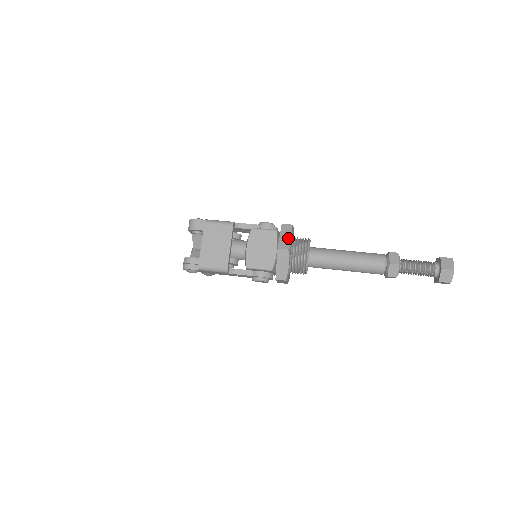
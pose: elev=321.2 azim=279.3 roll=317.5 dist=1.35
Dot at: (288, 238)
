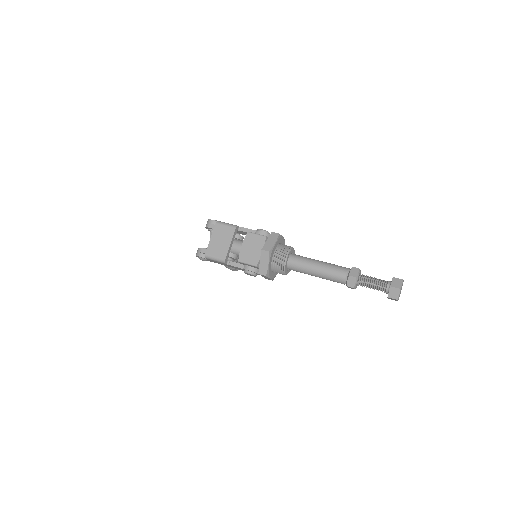
Dot at: (272, 243)
